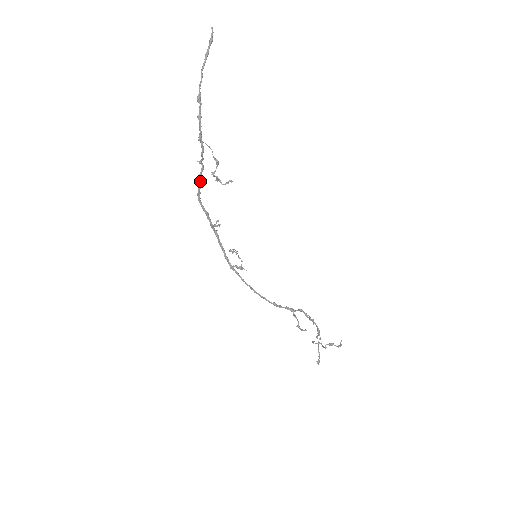
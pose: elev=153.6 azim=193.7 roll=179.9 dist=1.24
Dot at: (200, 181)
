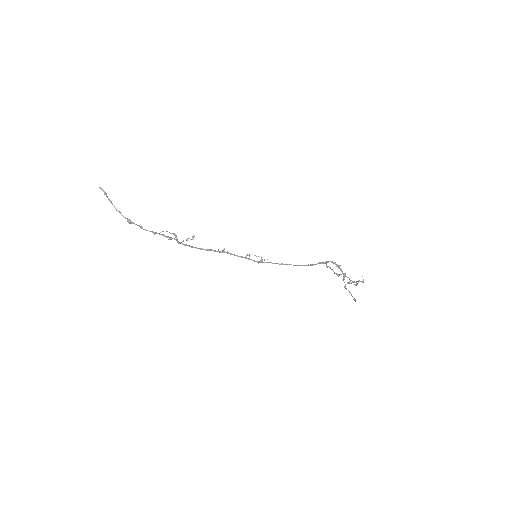
Dot at: occluded
